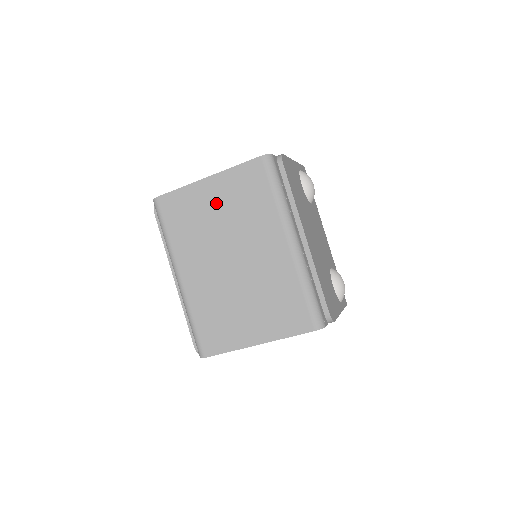
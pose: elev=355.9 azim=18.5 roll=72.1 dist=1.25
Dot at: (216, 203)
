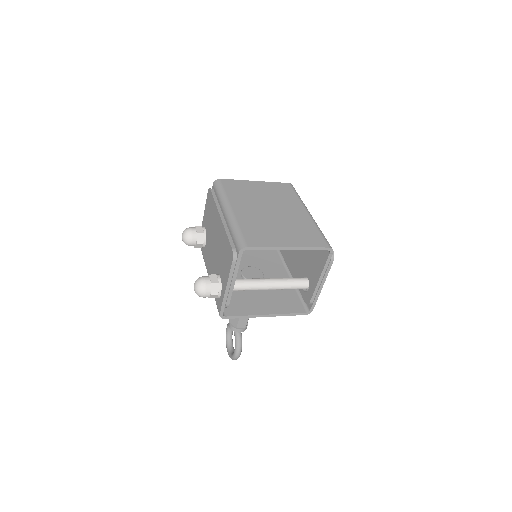
Dot at: (261, 190)
